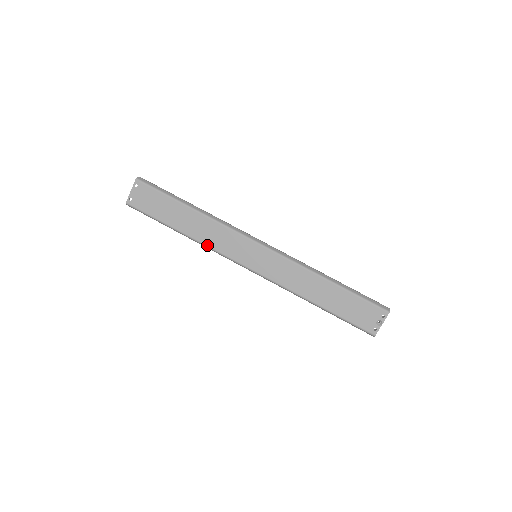
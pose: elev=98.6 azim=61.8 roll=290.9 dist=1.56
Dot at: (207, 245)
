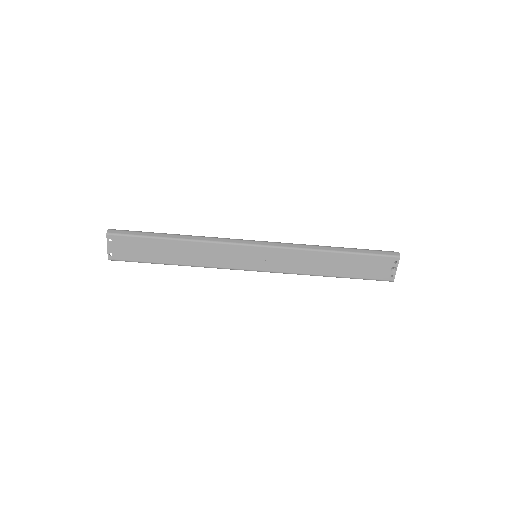
Dot at: (205, 266)
